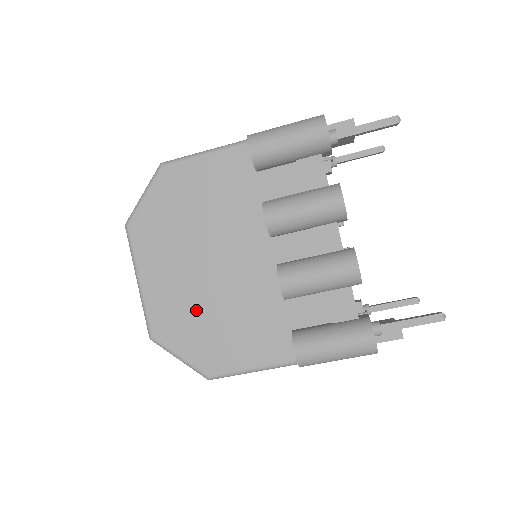
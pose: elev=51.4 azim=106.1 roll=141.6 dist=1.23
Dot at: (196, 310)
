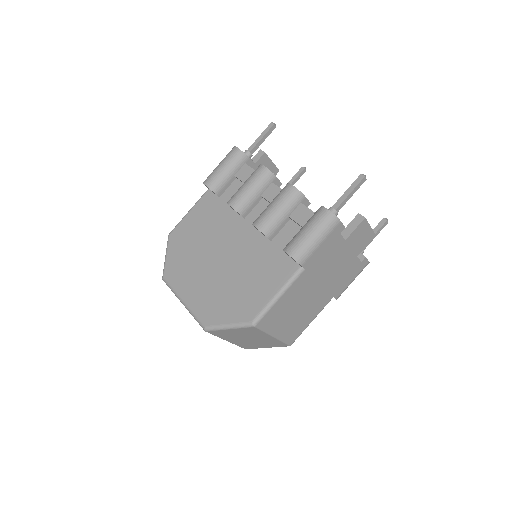
Dot at: (223, 289)
